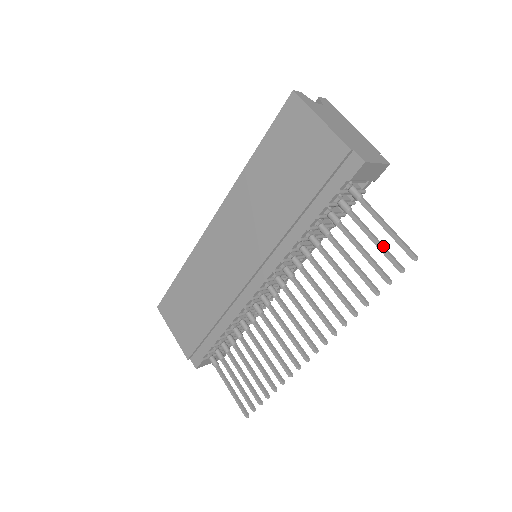
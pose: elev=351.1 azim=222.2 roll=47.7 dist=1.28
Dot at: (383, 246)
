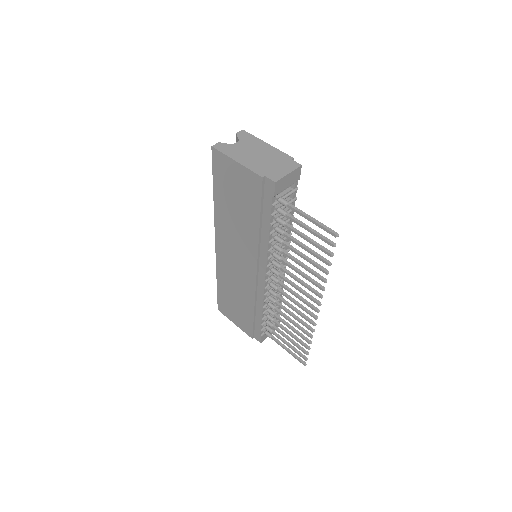
Dot at: (316, 232)
